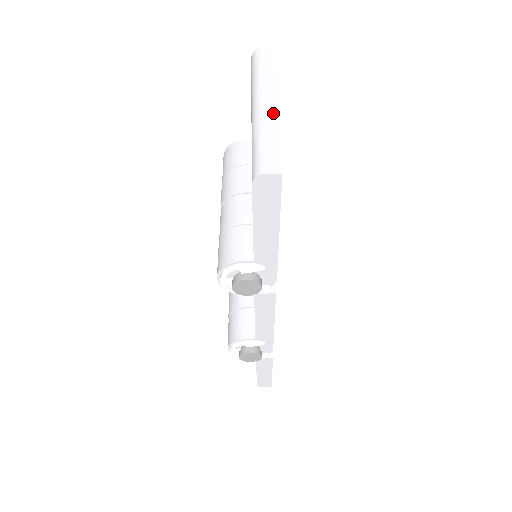
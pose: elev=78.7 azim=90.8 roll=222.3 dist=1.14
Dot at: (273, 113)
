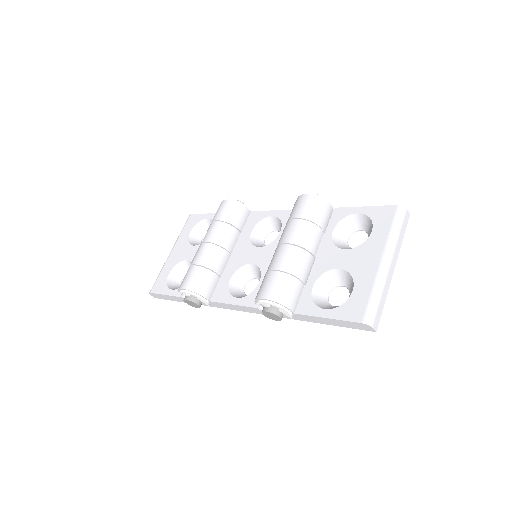
Dot at: (390, 279)
